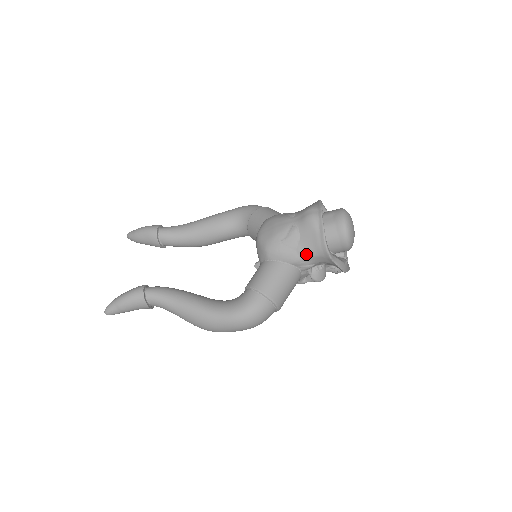
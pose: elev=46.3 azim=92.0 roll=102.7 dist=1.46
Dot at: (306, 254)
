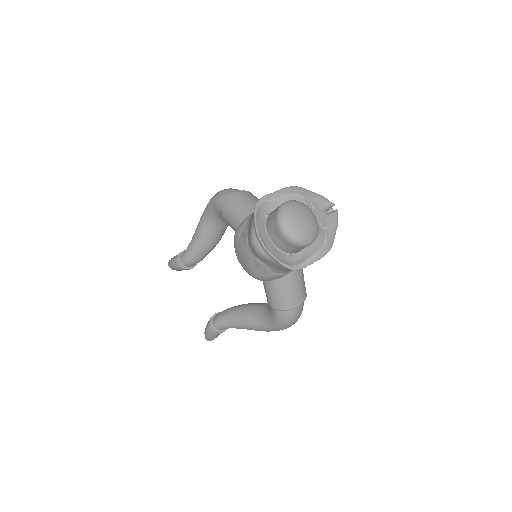
Dot at: (284, 271)
